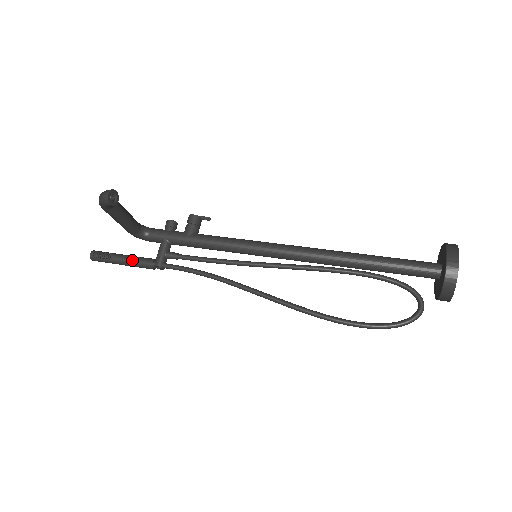
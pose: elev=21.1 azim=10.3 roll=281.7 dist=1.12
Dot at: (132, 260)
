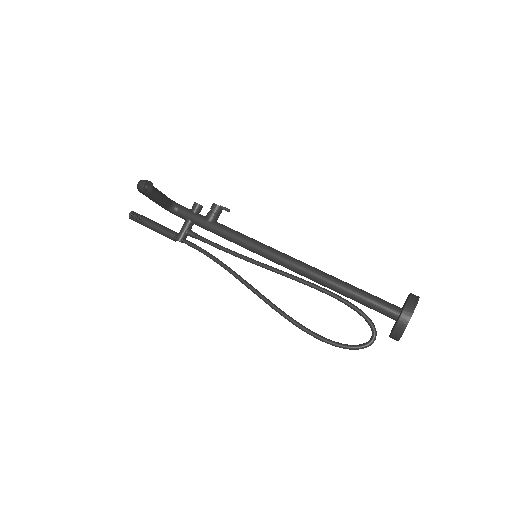
Dot at: (160, 229)
